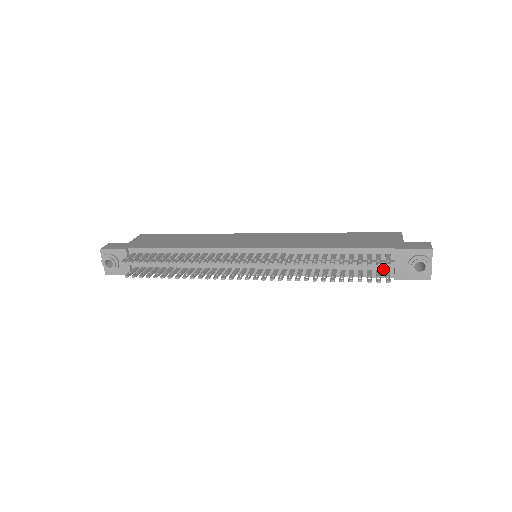
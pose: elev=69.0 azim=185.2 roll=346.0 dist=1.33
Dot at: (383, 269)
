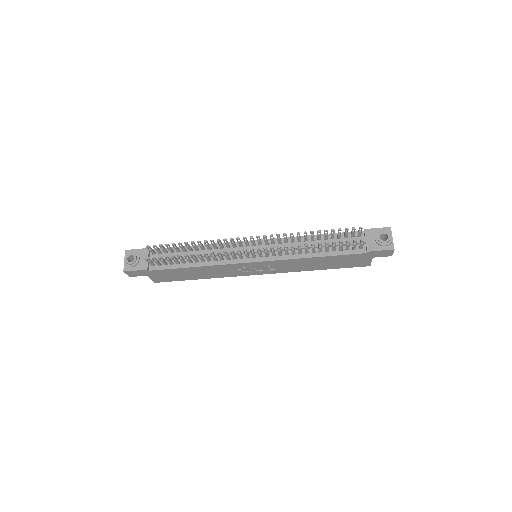
Dot at: (357, 247)
